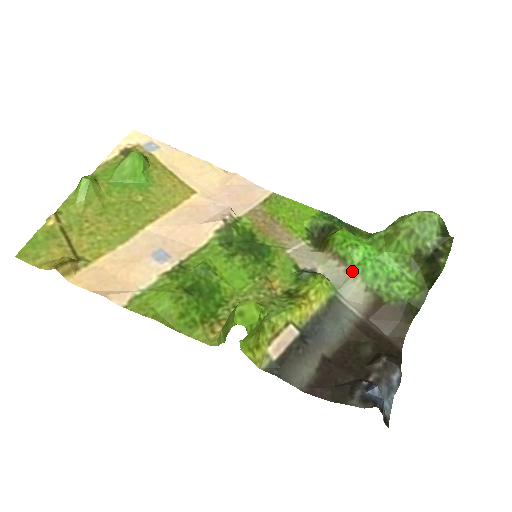
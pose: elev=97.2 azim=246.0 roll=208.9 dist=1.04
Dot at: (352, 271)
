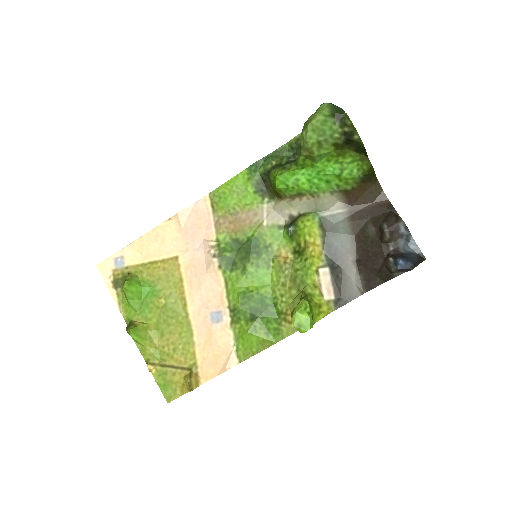
Dot at: (312, 195)
